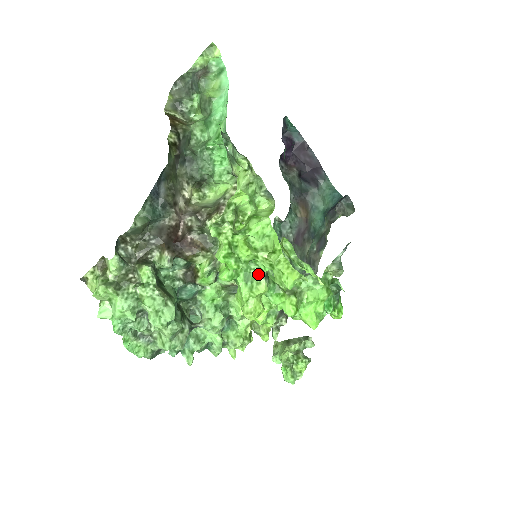
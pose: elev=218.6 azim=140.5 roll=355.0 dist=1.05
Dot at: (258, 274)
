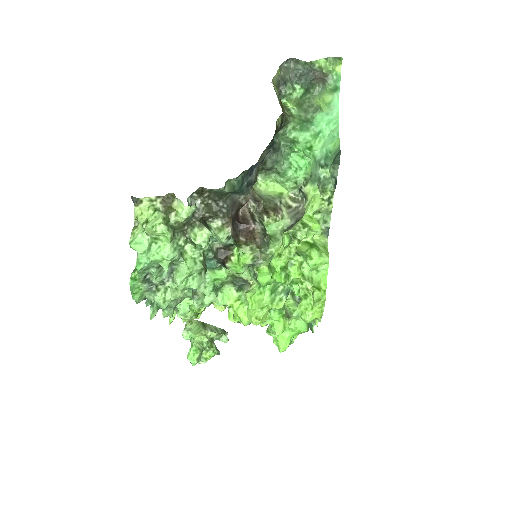
Dot at: (285, 292)
